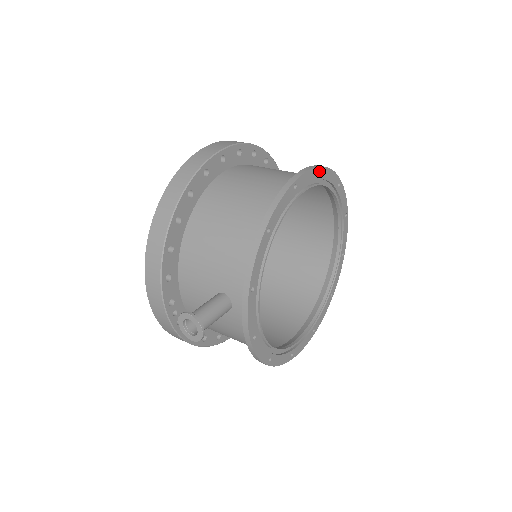
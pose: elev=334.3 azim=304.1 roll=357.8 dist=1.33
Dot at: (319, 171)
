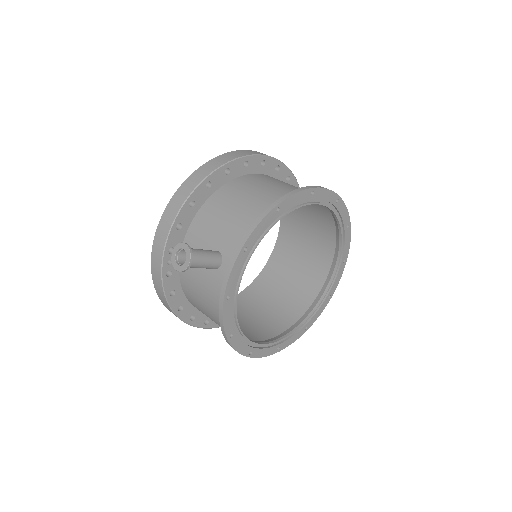
Dot at: (336, 198)
